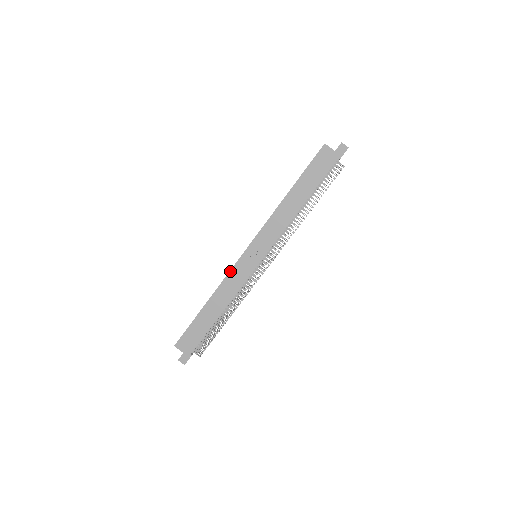
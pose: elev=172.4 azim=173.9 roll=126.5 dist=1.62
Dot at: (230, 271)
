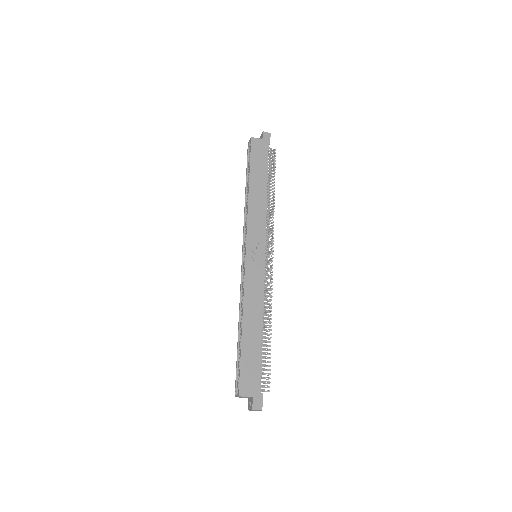
Dot at: (244, 280)
